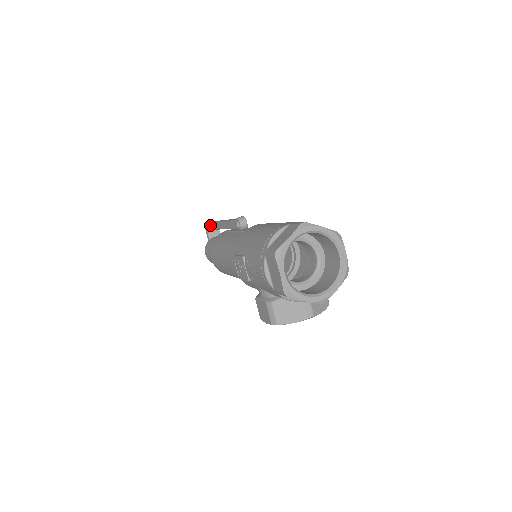
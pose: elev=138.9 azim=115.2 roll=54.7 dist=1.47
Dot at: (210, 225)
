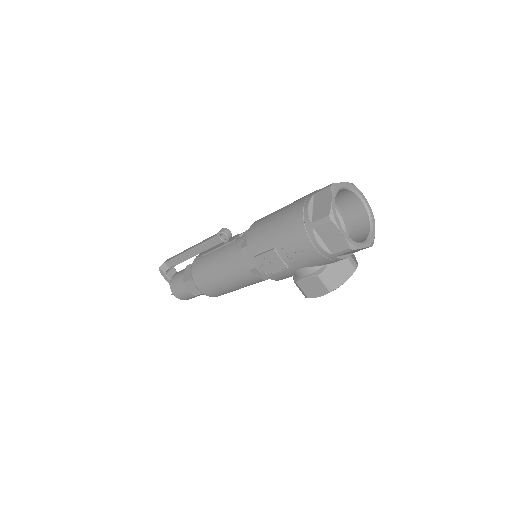
Dot at: (166, 265)
